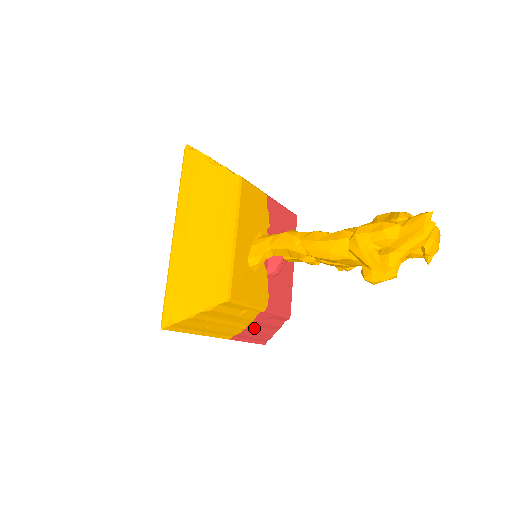
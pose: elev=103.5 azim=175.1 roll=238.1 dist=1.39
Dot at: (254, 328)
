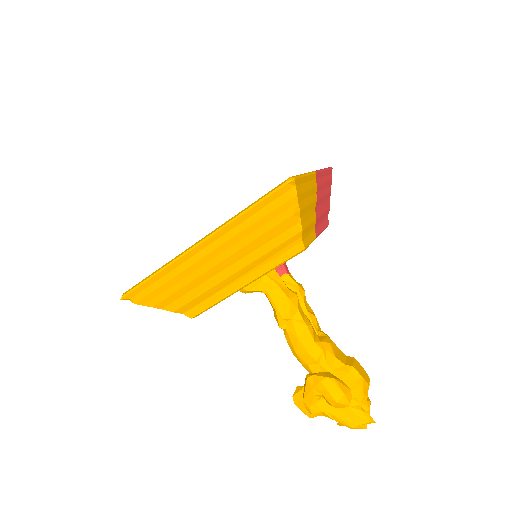
Dot at: occluded
